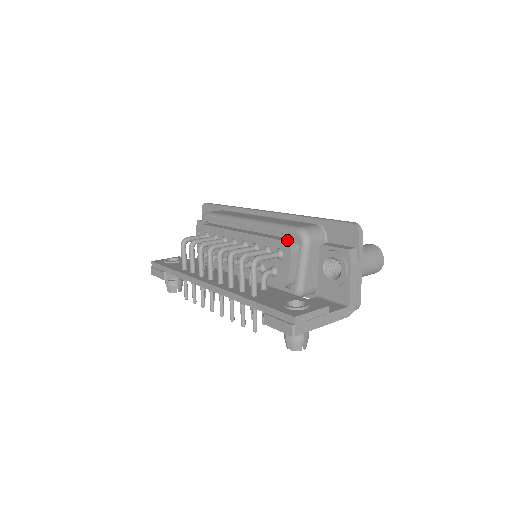
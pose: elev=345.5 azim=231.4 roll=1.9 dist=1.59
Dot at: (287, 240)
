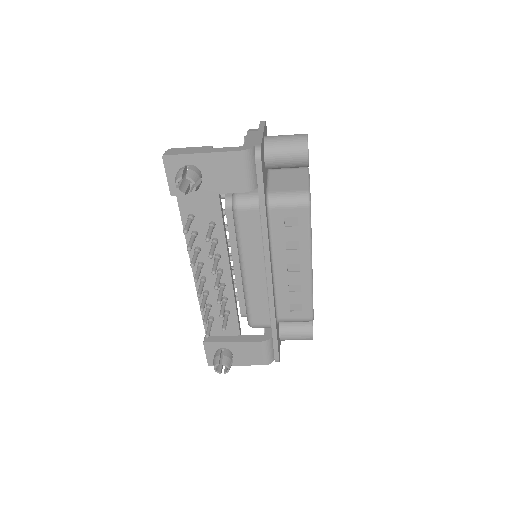
Dot at: occluded
